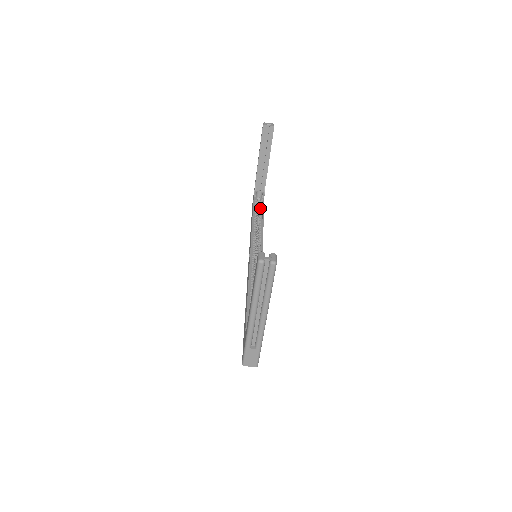
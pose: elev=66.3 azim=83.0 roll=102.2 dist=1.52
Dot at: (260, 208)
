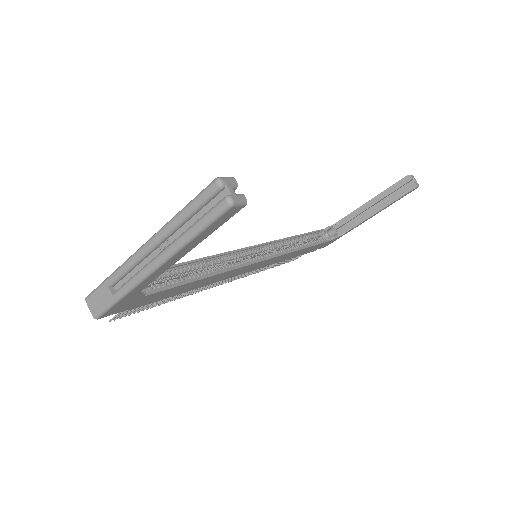
Dot at: (318, 240)
